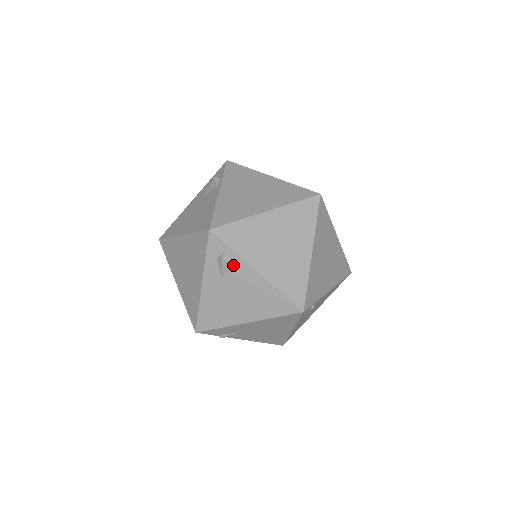
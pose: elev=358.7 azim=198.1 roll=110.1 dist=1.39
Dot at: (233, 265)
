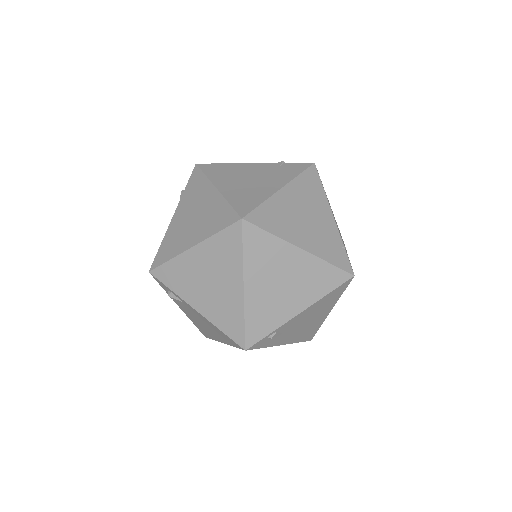
Dot at: (180, 301)
